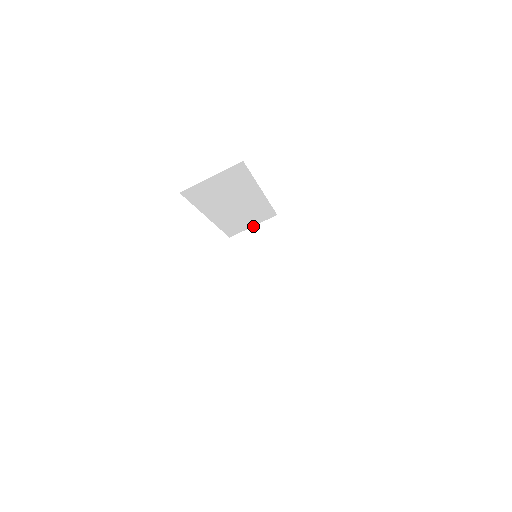
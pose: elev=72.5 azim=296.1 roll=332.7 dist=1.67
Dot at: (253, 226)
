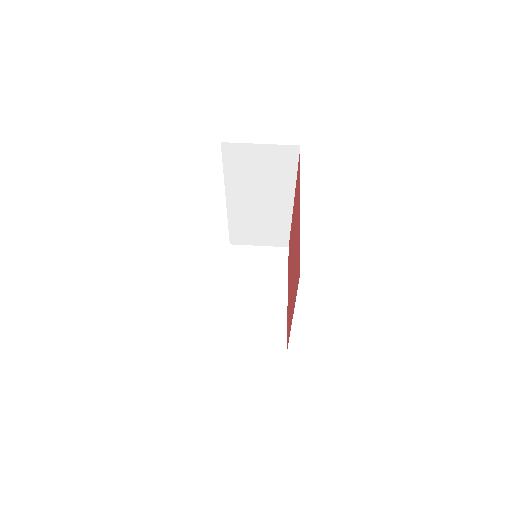
Dot at: (259, 245)
